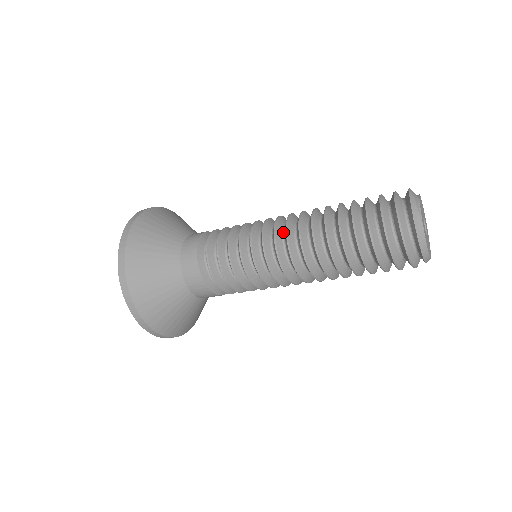
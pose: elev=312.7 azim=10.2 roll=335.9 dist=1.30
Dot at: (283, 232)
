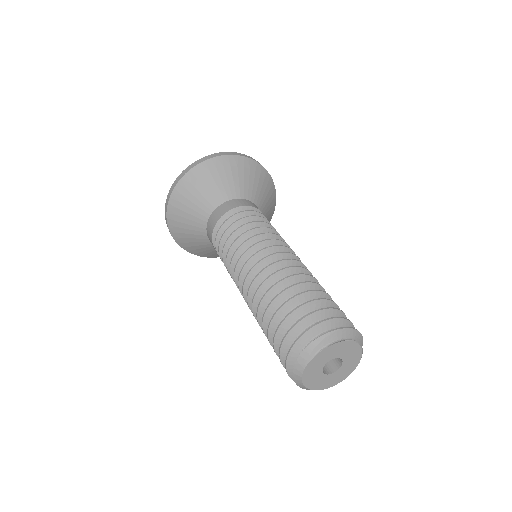
Dot at: occluded
